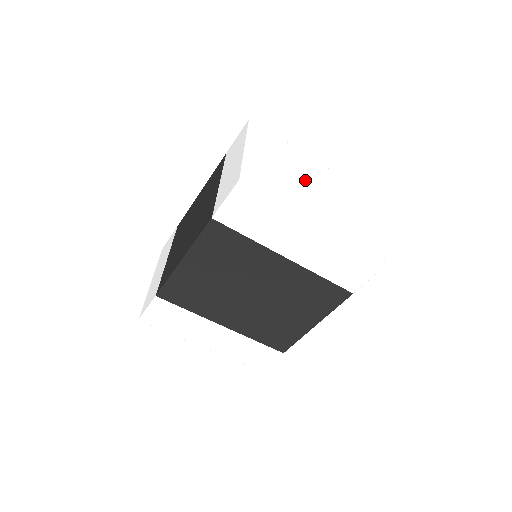
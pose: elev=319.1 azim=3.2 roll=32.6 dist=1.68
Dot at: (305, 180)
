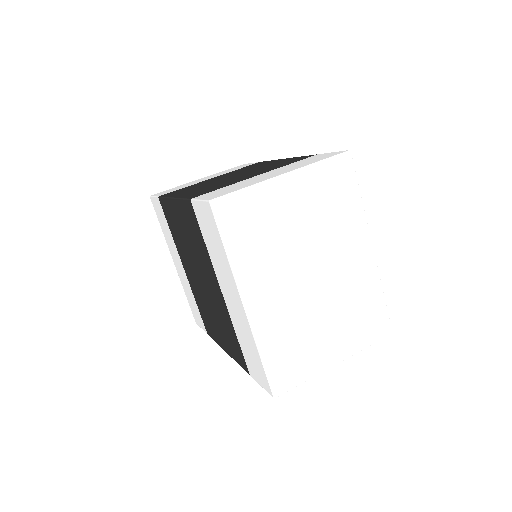
Dot at: (312, 259)
